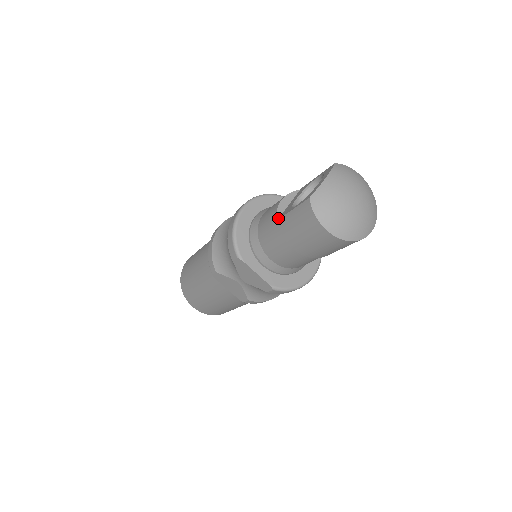
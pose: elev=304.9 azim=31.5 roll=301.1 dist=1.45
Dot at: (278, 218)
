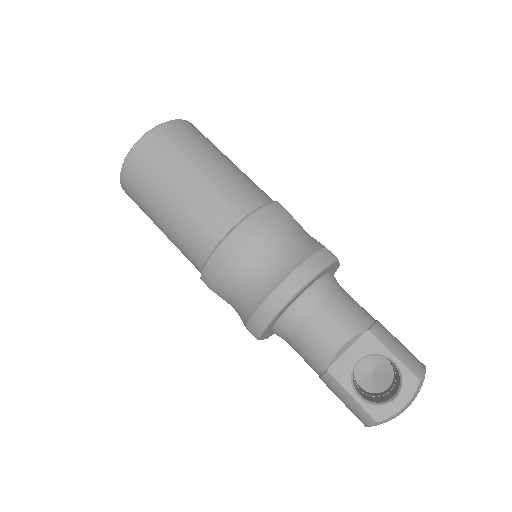
Dot at: (329, 368)
